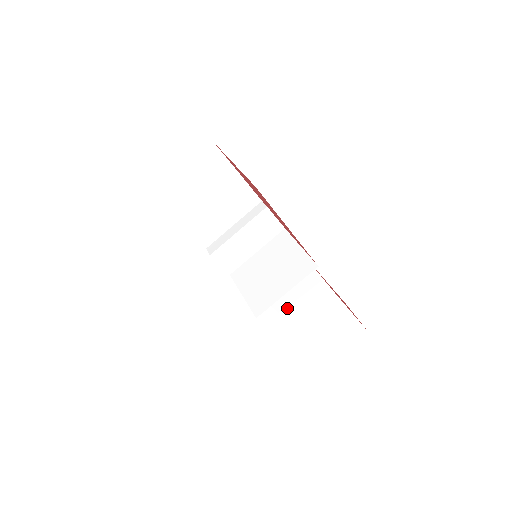
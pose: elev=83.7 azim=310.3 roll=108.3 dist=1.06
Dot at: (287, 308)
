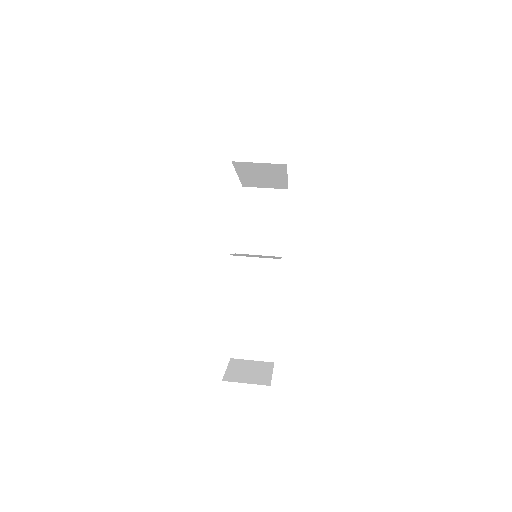
Dot at: (239, 337)
